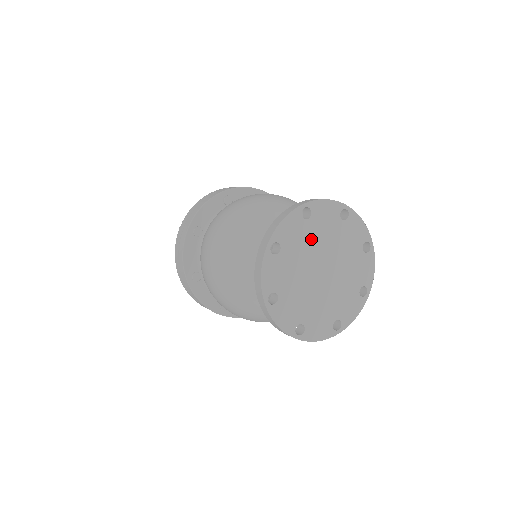
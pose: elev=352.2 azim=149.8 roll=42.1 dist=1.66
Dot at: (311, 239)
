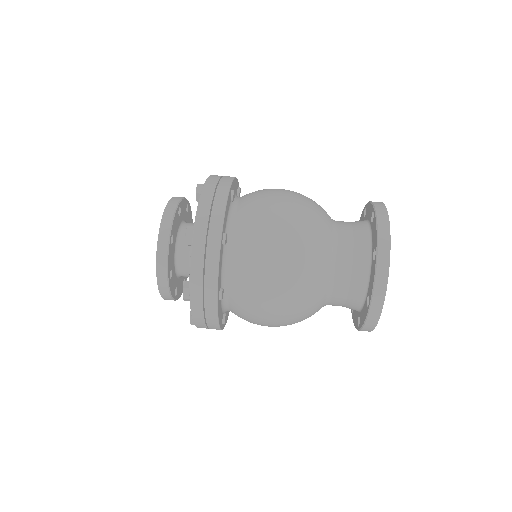
Dot at: occluded
